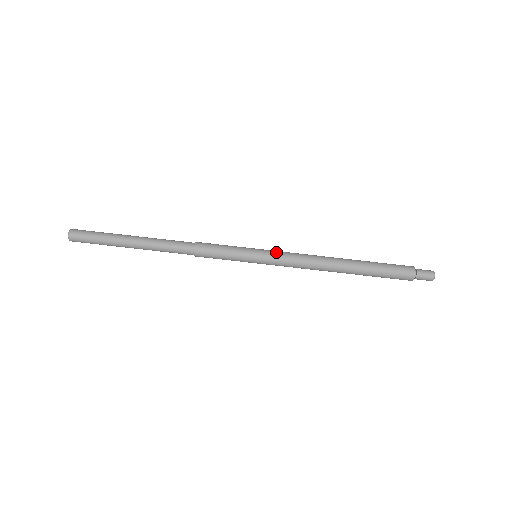
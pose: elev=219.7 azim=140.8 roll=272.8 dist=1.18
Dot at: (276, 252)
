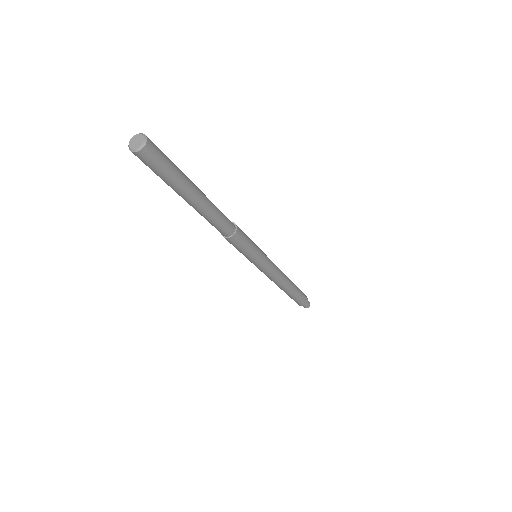
Dot at: occluded
